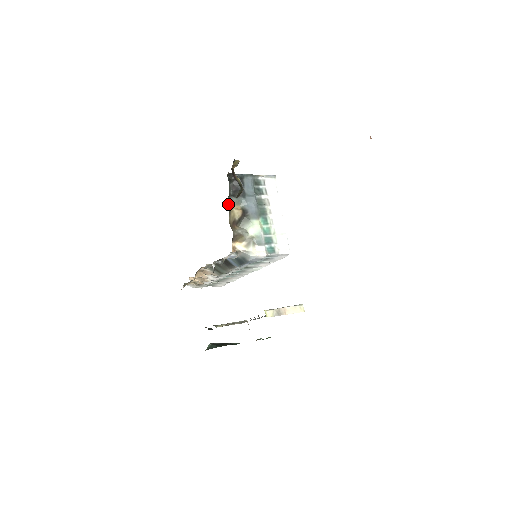
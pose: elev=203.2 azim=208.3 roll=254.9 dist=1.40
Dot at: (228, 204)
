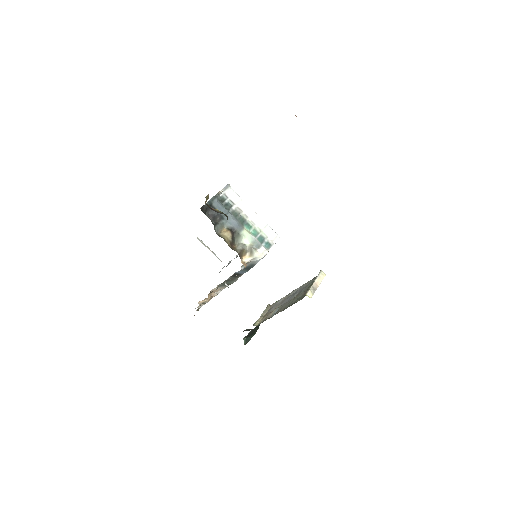
Dot at: (217, 233)
